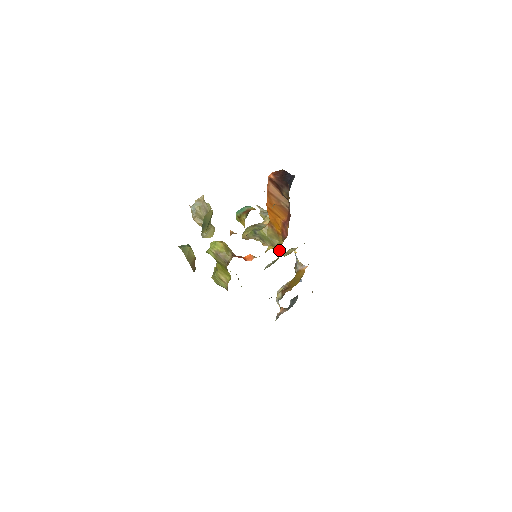
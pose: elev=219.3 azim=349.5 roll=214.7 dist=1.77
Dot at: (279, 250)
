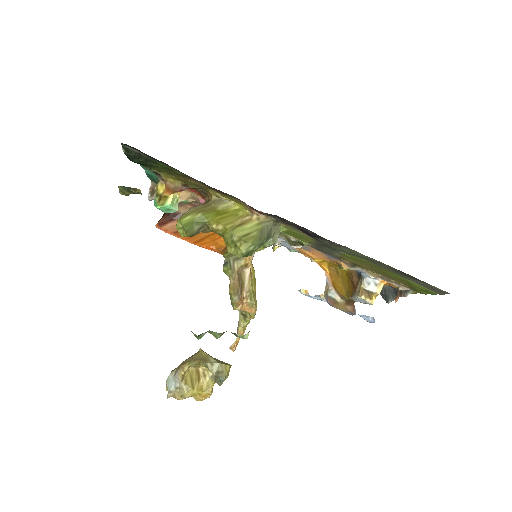
Dot at: occluded
